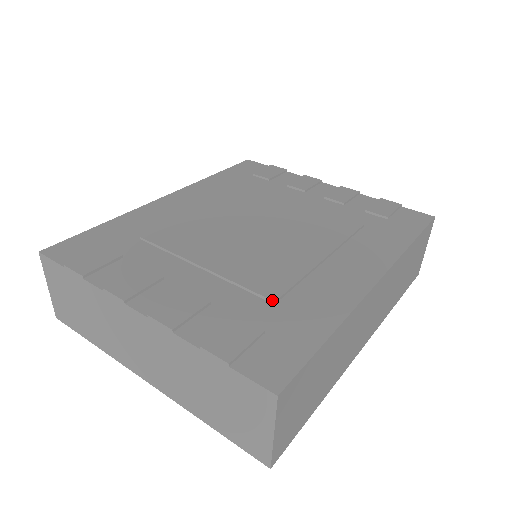
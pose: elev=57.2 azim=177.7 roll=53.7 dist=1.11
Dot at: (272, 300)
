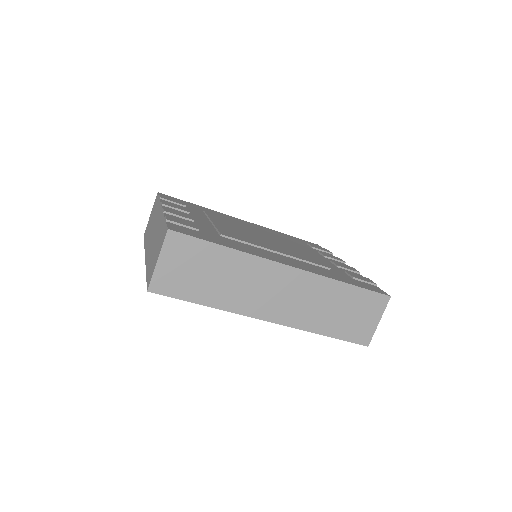
Dot at: (221, 233)
